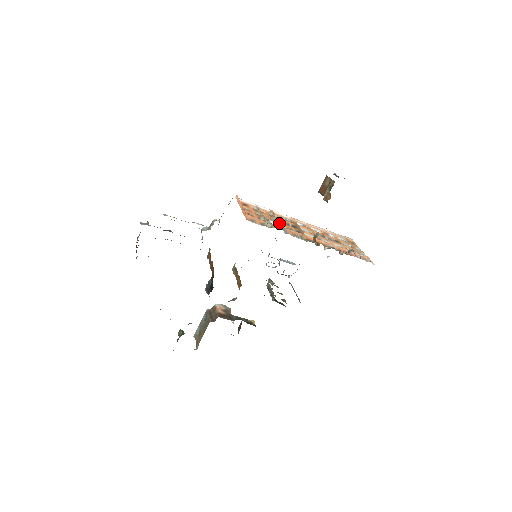
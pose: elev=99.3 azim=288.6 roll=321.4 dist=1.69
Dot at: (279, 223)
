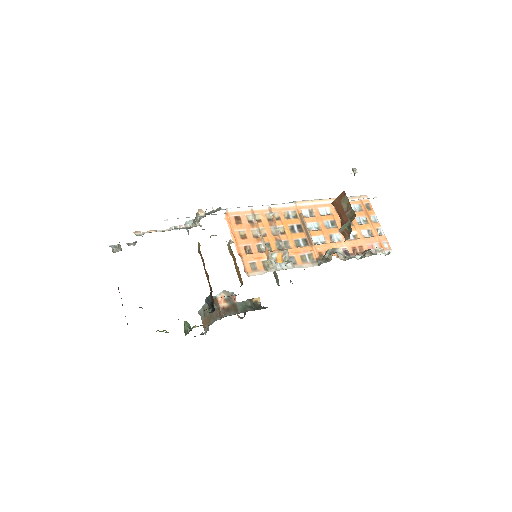
Dot at: (284, 251)
